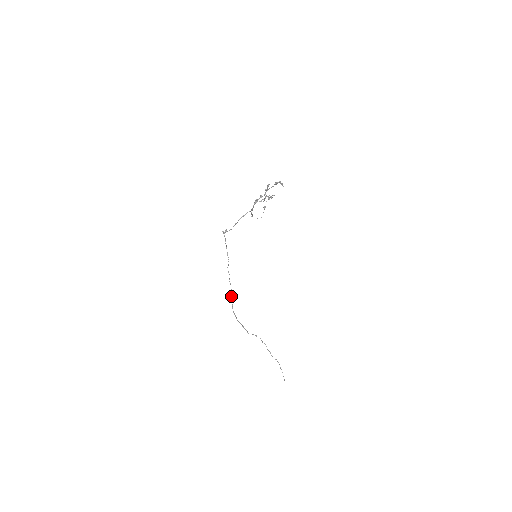
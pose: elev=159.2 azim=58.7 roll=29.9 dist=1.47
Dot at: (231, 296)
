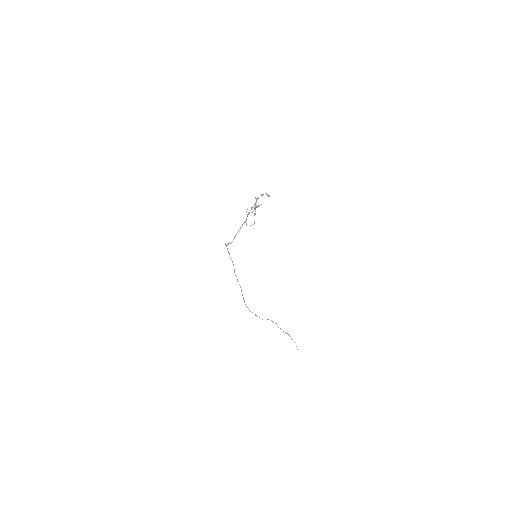
Dot at: (242, 294)
